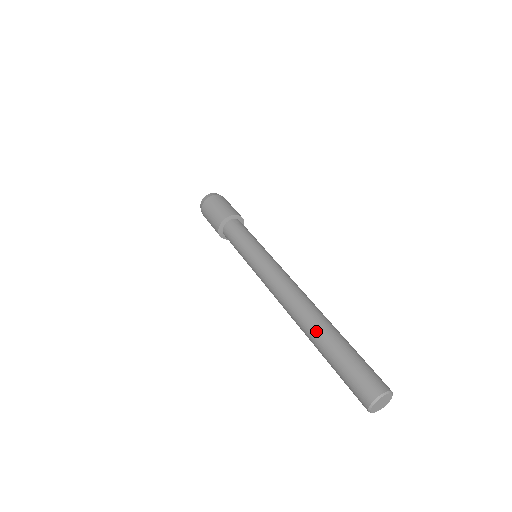
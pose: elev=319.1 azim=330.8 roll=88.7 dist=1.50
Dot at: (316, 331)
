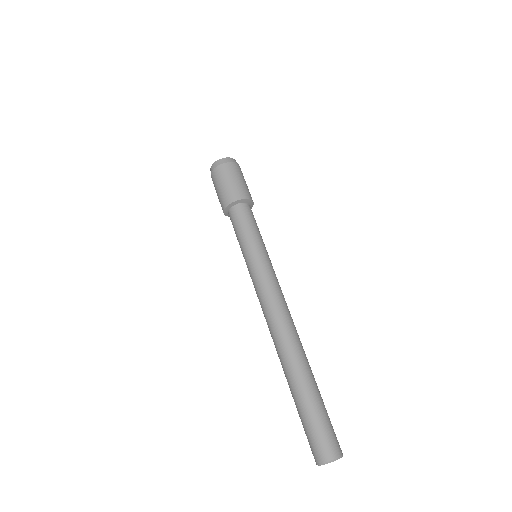
Dot at: (292, 374)
